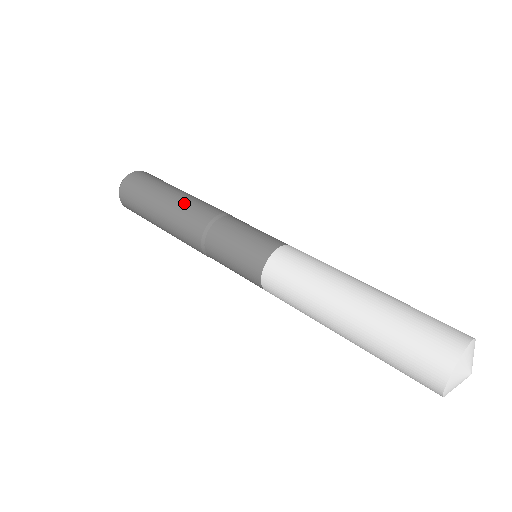
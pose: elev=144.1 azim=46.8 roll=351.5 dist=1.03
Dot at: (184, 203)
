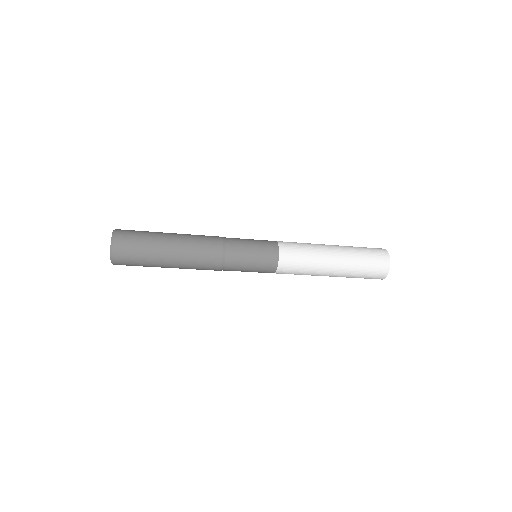
Dot at: (190, 234)
